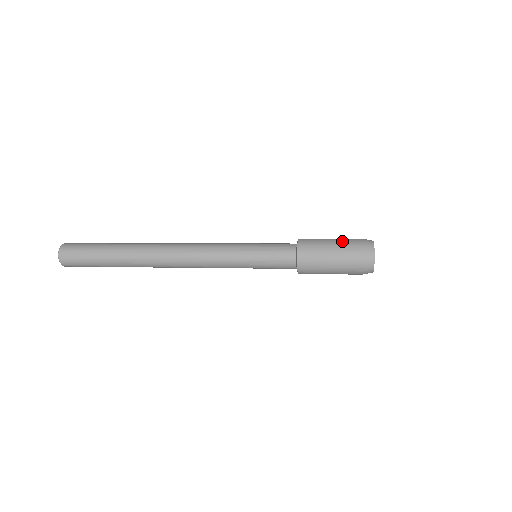
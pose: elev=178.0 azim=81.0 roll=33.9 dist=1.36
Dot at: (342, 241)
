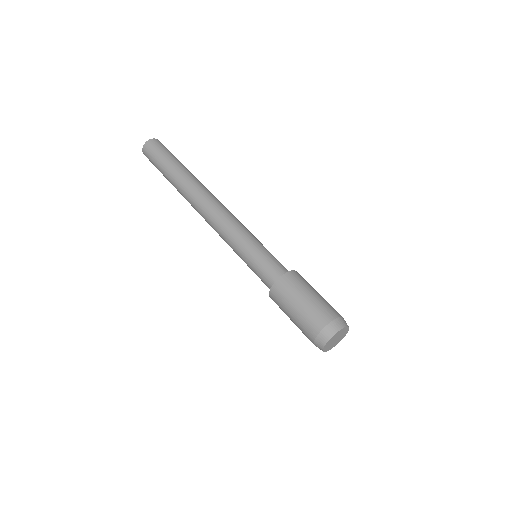
Dot at: (308, 311)
